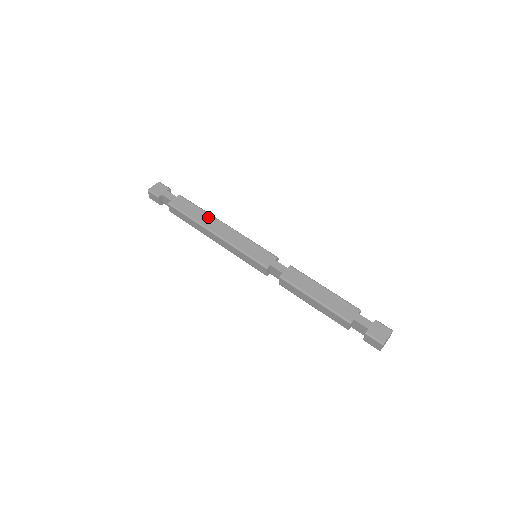
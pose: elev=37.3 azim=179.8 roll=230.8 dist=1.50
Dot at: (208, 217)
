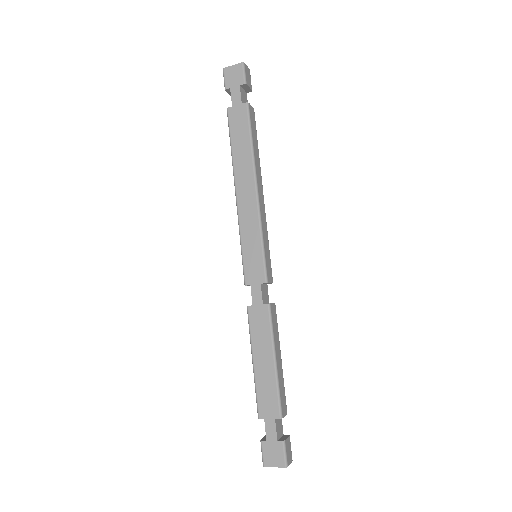
Dot at: (247, 164)
